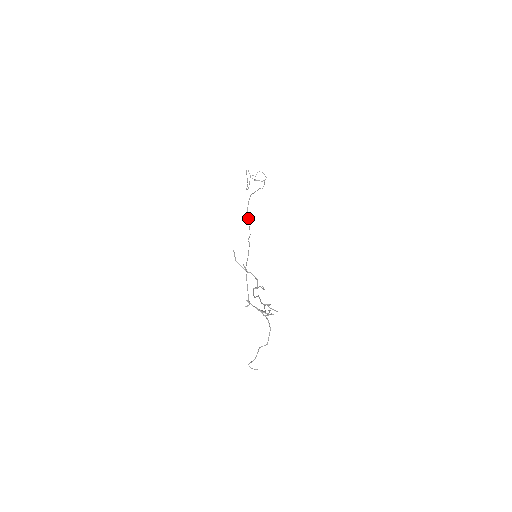
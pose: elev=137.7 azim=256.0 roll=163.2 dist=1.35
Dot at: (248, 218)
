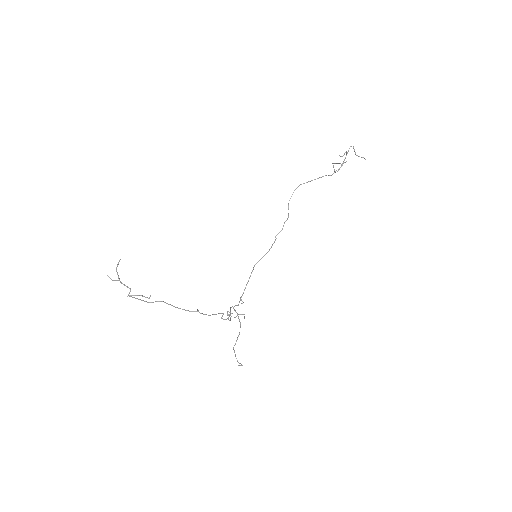
Dot at: occluded
